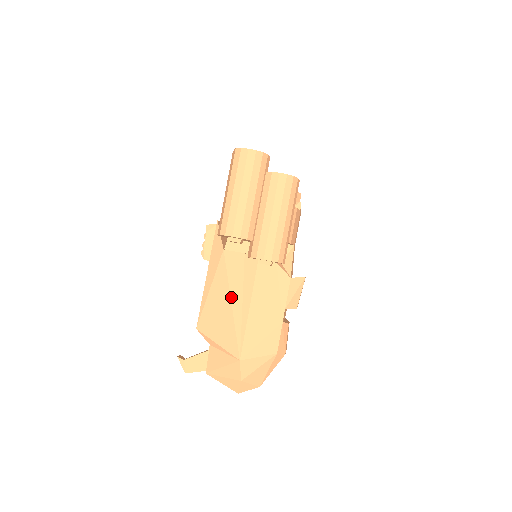
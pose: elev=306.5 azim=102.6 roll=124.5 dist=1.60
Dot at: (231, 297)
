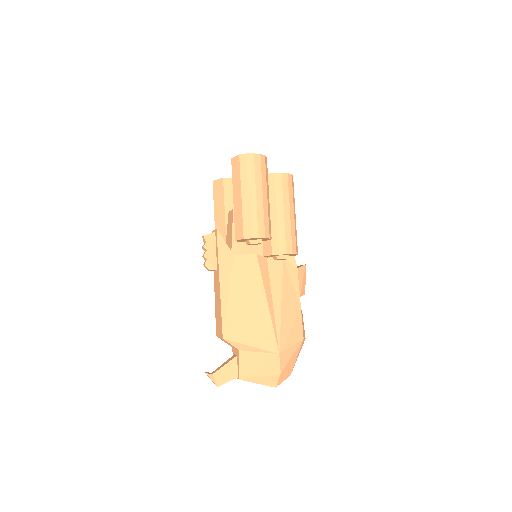
Dot at: (254, 298)
